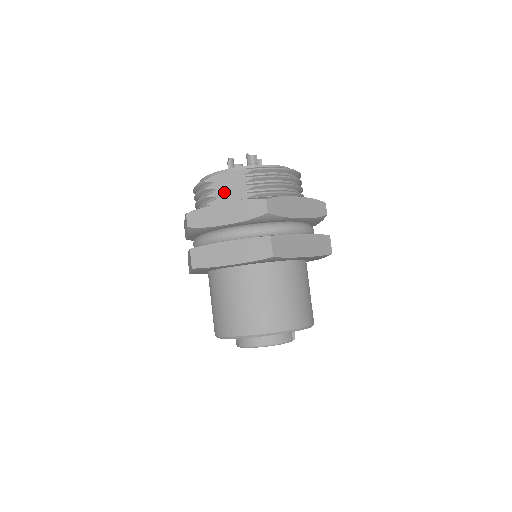
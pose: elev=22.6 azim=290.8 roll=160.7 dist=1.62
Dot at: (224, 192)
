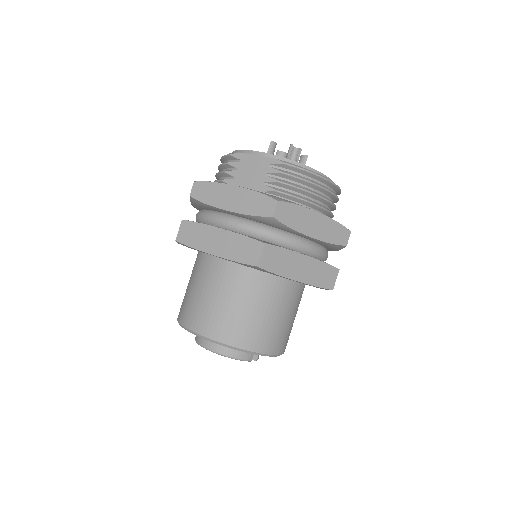
Dot at: (244, 175)
